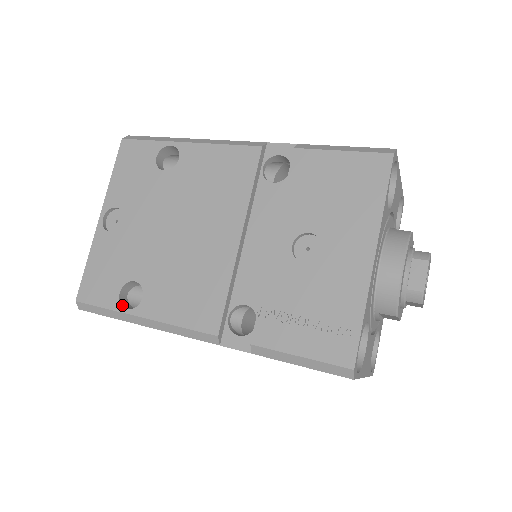
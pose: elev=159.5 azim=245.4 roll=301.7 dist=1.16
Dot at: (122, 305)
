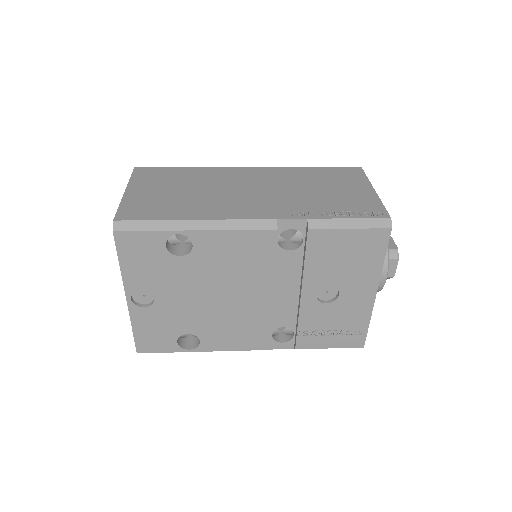
Dot at: (183, 348)
